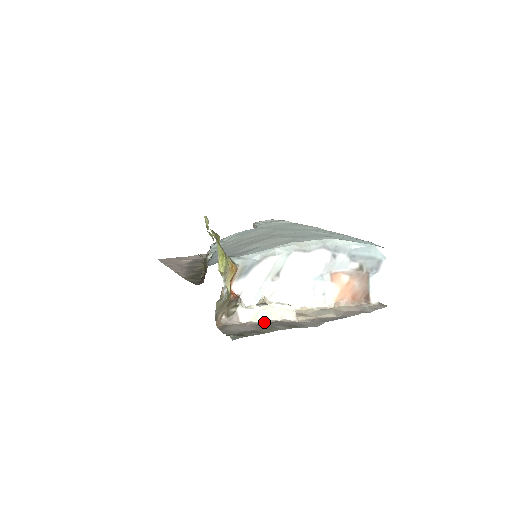
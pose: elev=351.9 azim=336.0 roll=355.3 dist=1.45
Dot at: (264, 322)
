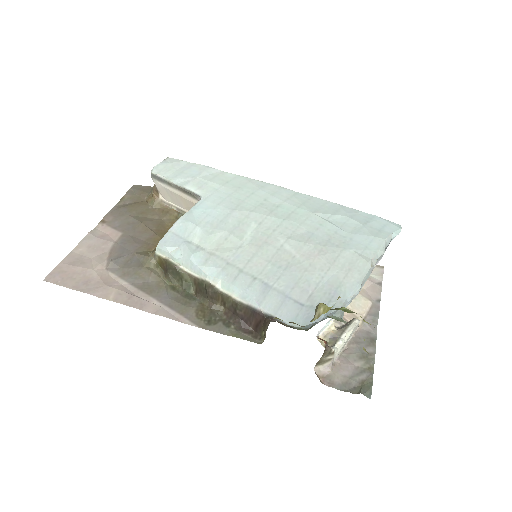
Dot at: (344, 348)
